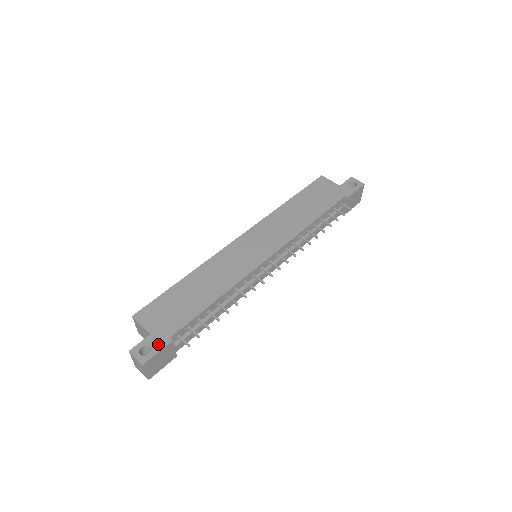
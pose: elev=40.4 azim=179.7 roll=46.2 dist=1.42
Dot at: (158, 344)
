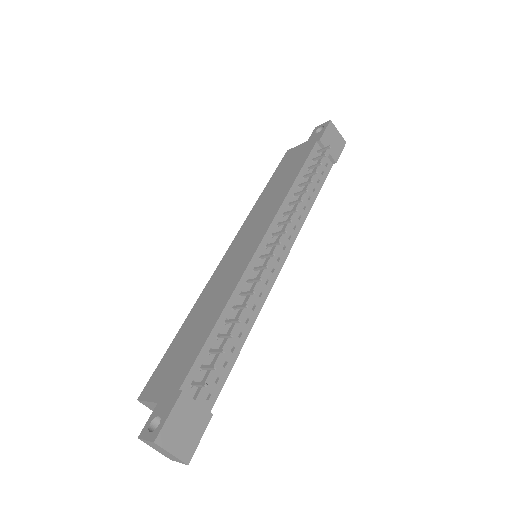
Dot at: (167, 406)
